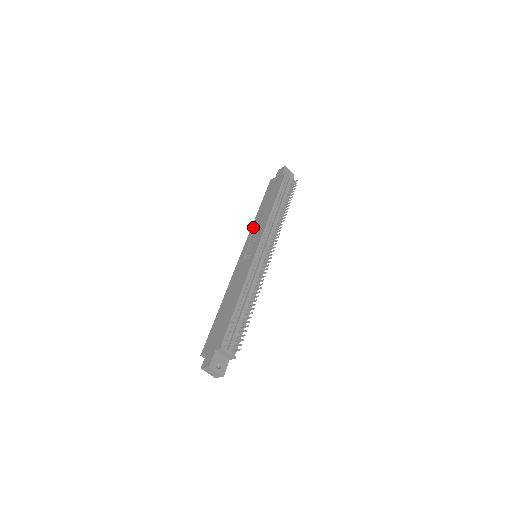
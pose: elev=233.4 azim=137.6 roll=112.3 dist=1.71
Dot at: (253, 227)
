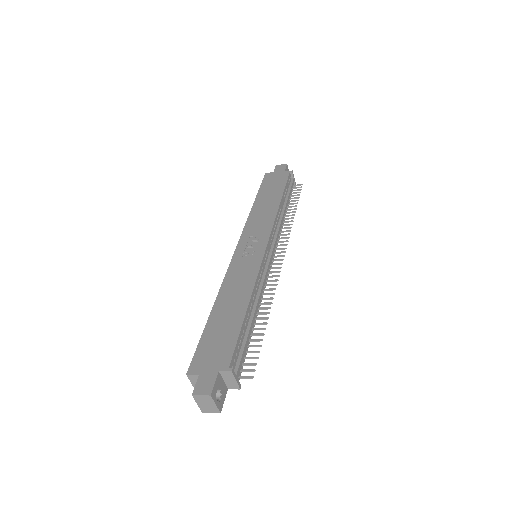
Dot at: (251, 220)
